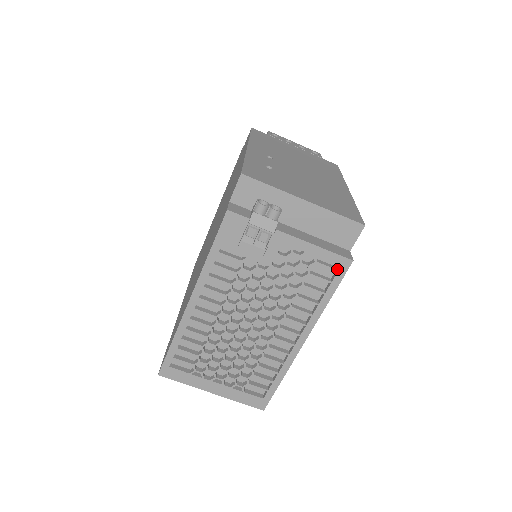
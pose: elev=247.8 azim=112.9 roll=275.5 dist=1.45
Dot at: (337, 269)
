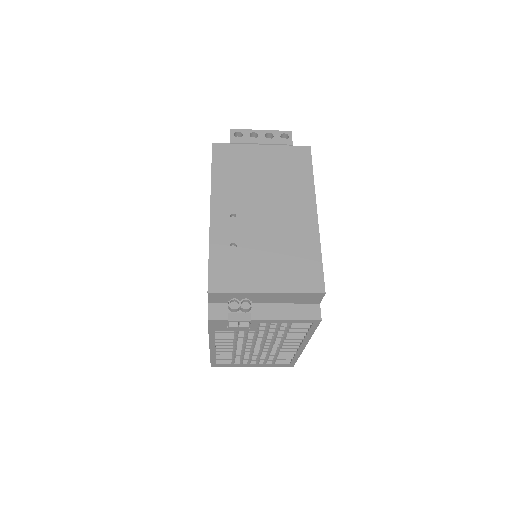
Dot at: (311, 324)
